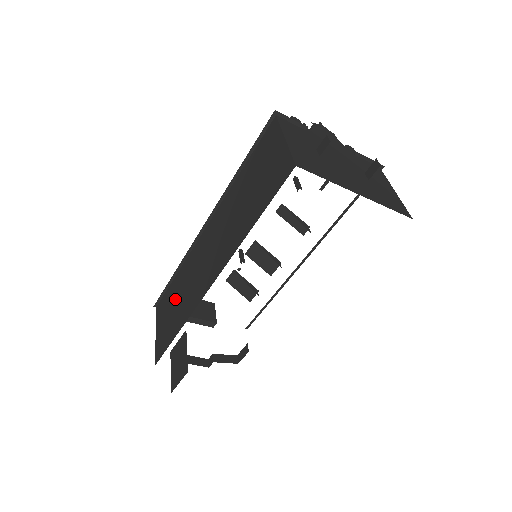
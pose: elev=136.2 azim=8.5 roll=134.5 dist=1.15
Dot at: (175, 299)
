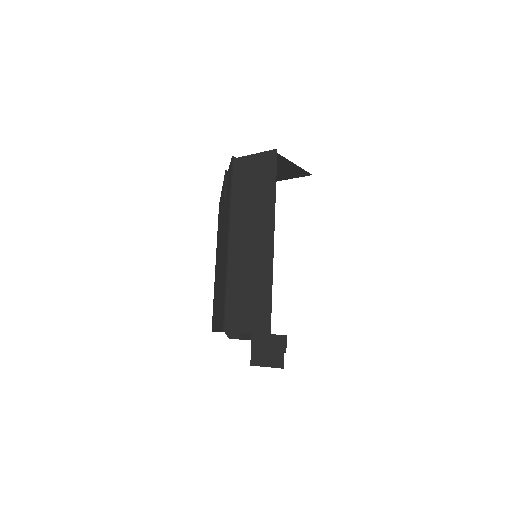
Dot at: (244, 294)
